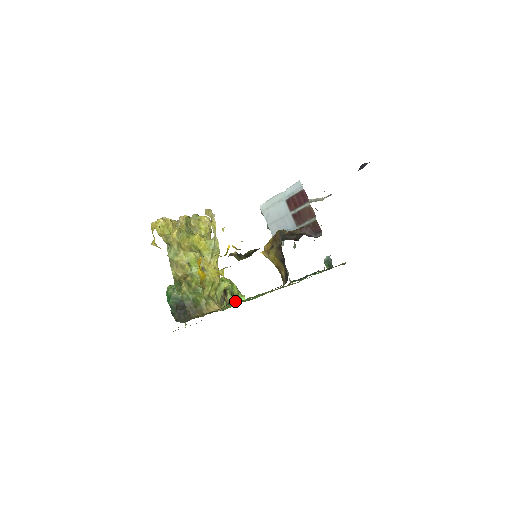
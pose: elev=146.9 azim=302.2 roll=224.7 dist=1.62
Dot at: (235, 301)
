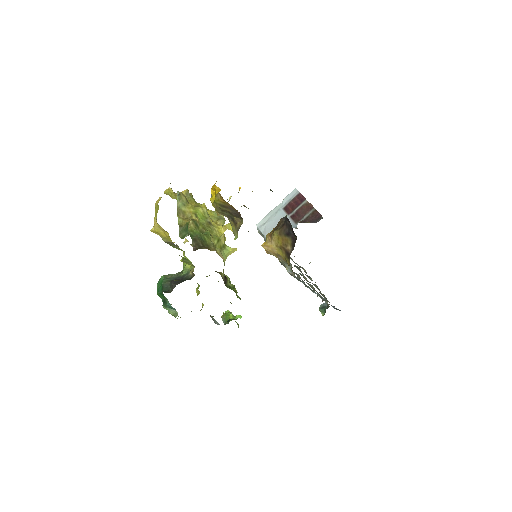
Dot at: occluded
